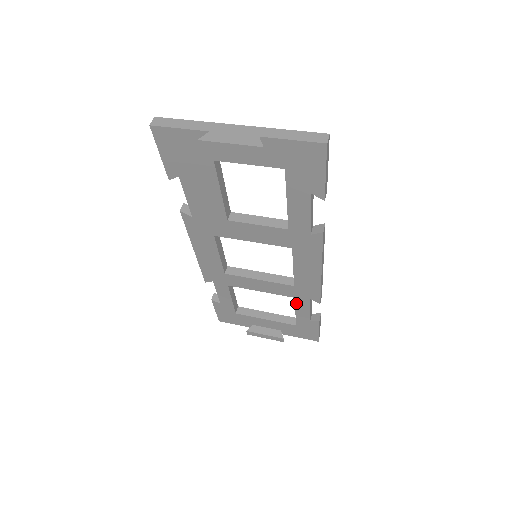
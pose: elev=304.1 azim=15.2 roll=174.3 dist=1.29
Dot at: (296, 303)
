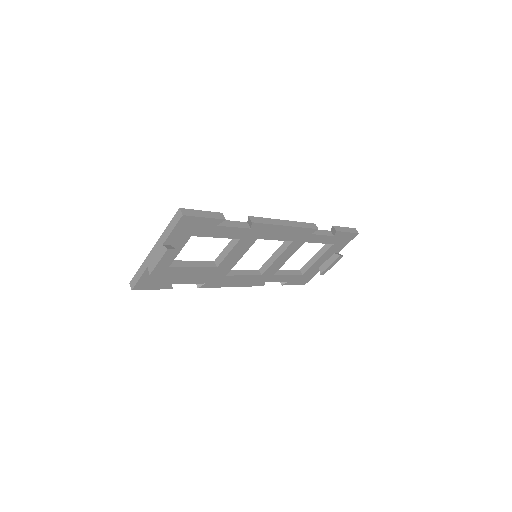
Dot at: (310, 242)
